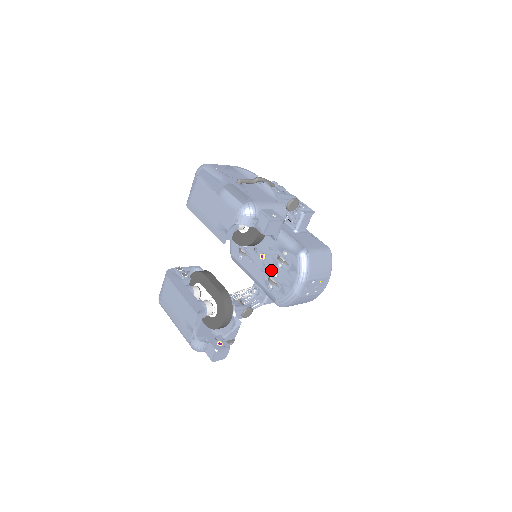
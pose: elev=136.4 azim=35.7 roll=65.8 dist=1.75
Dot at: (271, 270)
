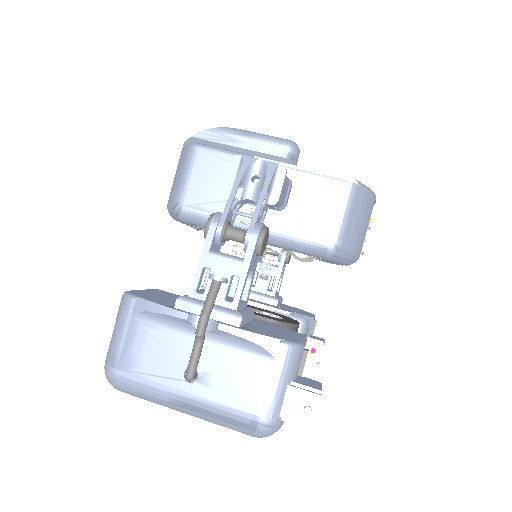
Dot at: occluded
